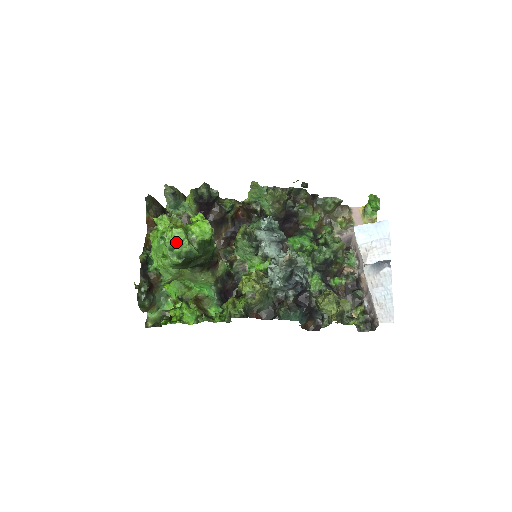
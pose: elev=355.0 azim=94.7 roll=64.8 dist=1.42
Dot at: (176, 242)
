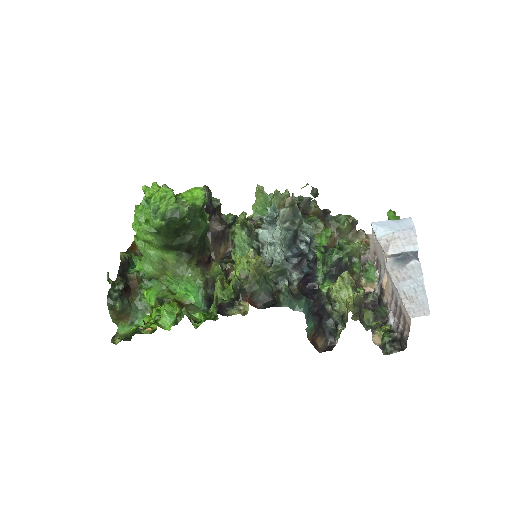
Dot at: (162, 201)
